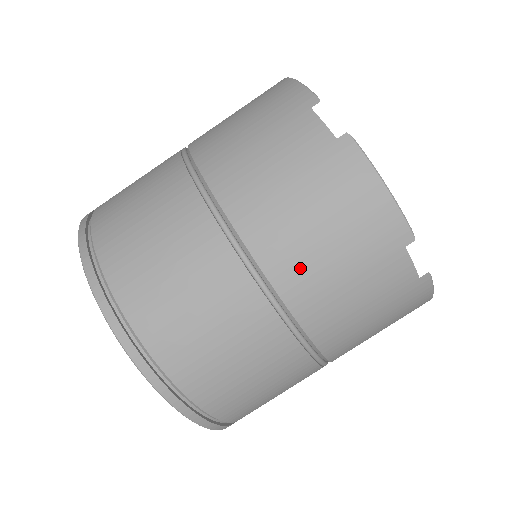
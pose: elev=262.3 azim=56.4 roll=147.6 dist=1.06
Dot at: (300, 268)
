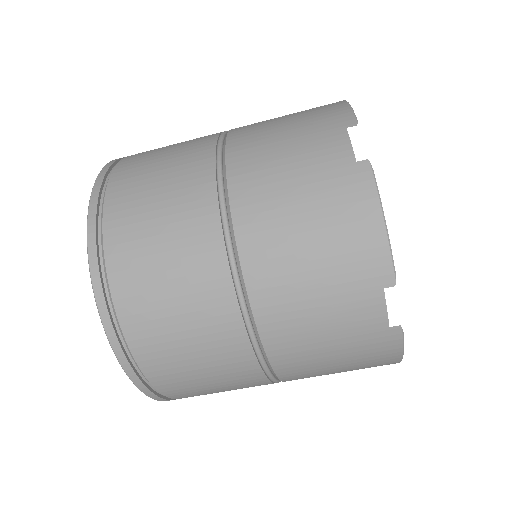
Dot at: (307, 376)
